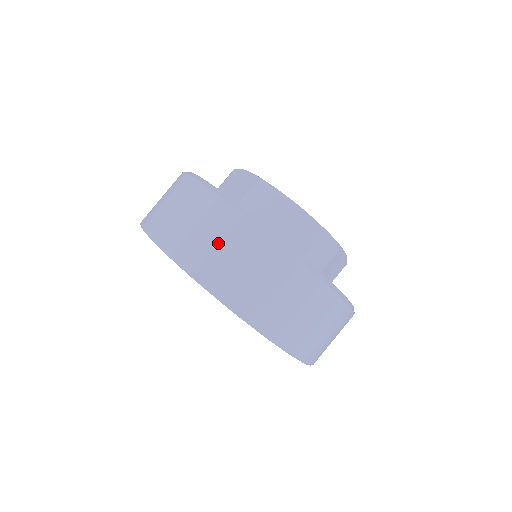
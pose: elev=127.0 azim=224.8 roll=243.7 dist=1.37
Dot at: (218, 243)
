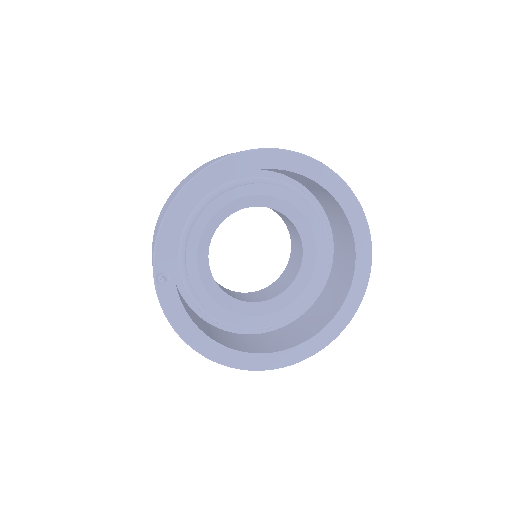
Dot at: occluded
